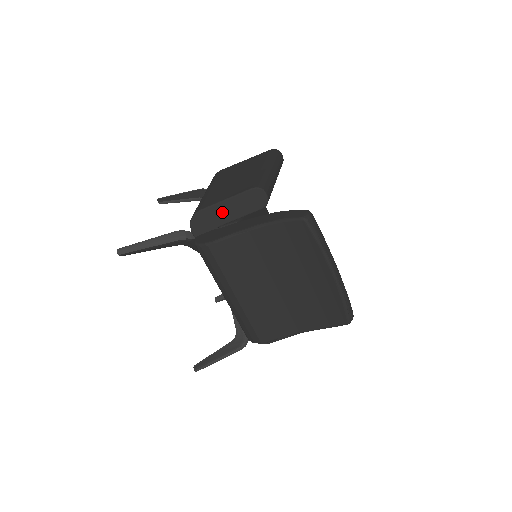
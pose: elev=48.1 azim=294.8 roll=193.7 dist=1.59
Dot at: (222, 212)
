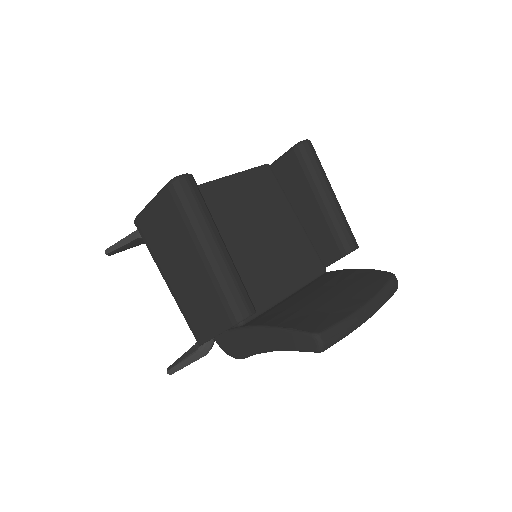
Dot at: occluded
